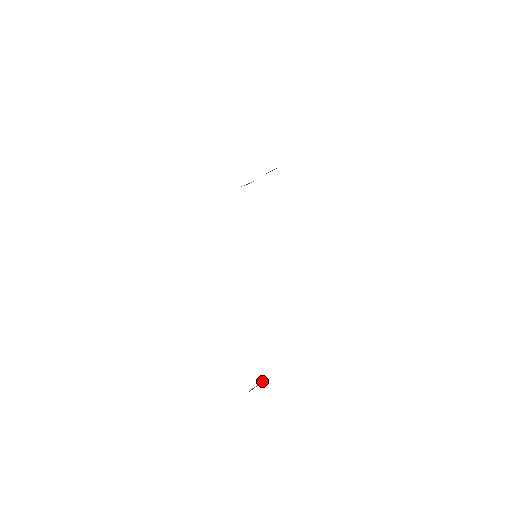
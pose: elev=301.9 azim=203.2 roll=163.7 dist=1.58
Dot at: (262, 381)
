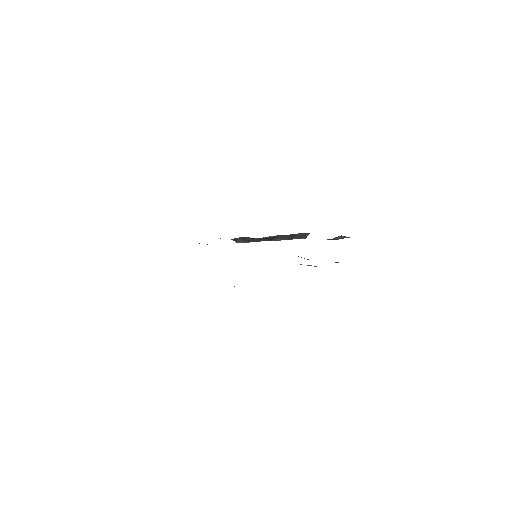
Dot at: occluded
